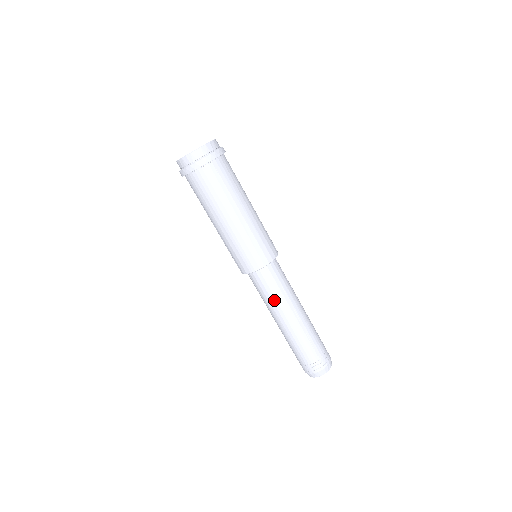
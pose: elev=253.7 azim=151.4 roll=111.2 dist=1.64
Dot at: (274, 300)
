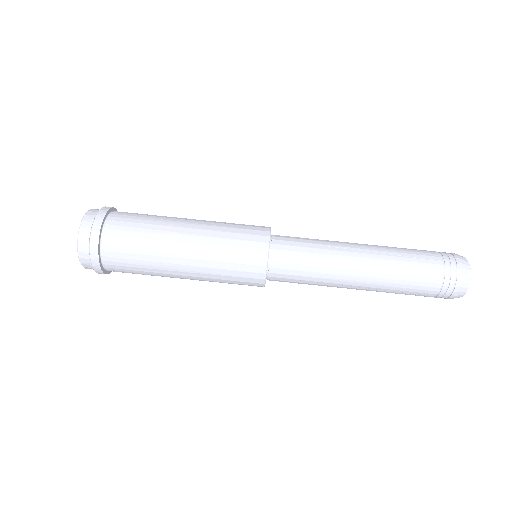
Dot at: (322, 264)
